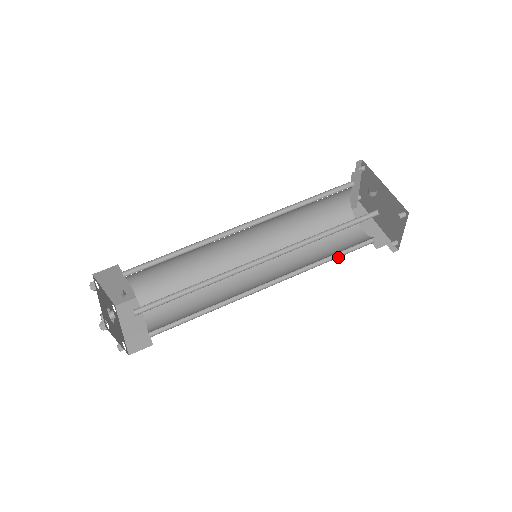
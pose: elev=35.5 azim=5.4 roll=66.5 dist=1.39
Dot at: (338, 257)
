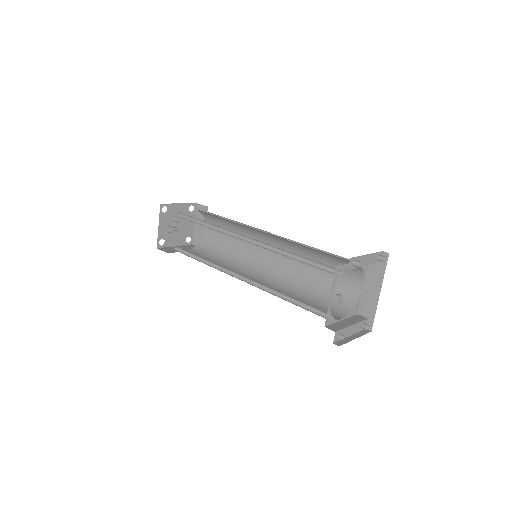
Dot at: occluded
